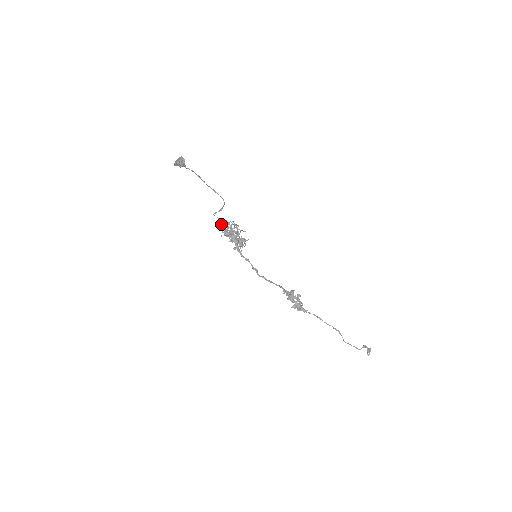
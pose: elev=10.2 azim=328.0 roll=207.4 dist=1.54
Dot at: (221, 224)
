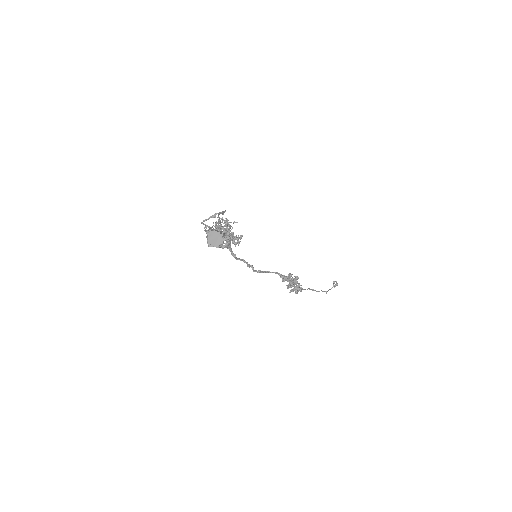
Dot at: (209, 229)
